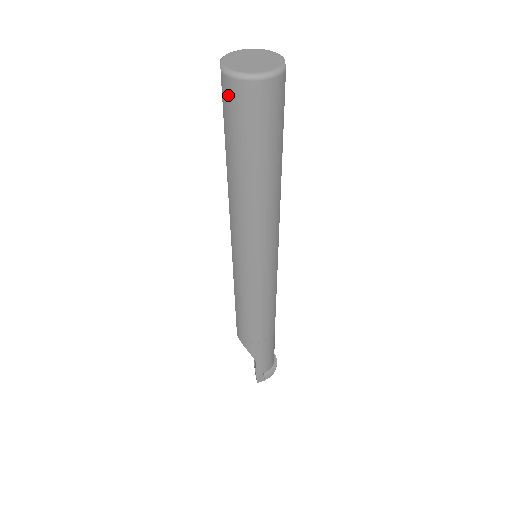
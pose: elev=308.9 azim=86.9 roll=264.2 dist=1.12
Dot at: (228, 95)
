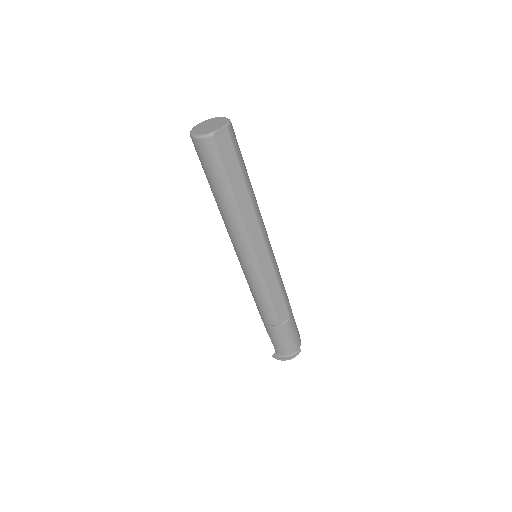
Dot at: occluded
